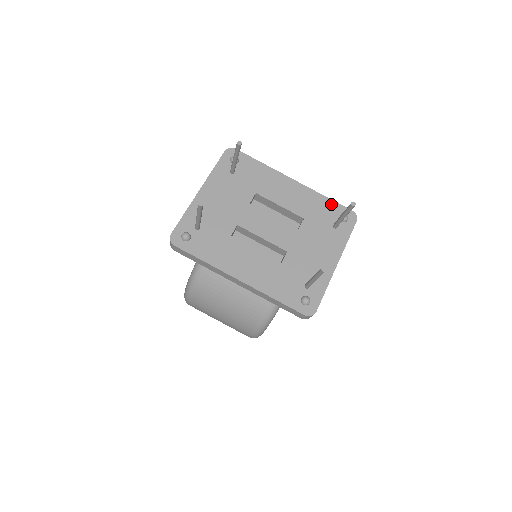
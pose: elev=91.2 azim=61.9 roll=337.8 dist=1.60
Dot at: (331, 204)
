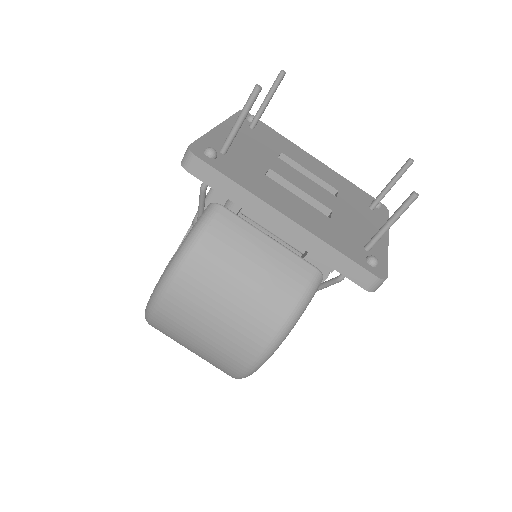
Dot at: (359, 190)
